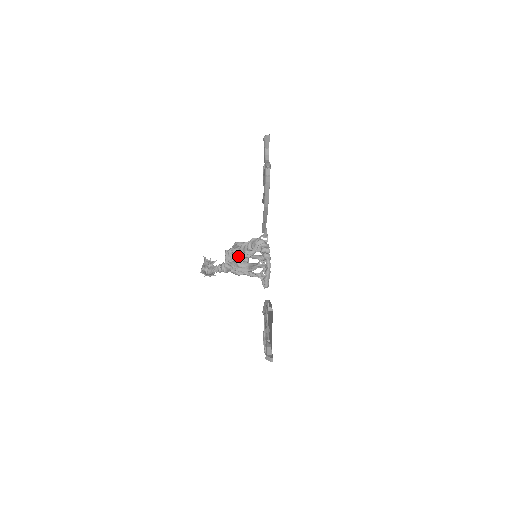
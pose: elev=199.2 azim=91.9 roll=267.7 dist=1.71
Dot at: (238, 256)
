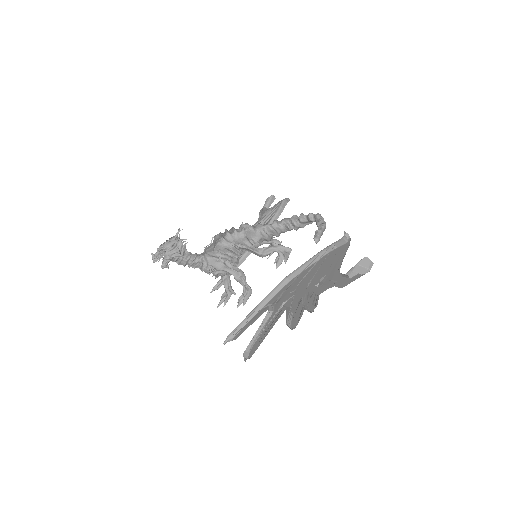
Dot at: (254, 228)
